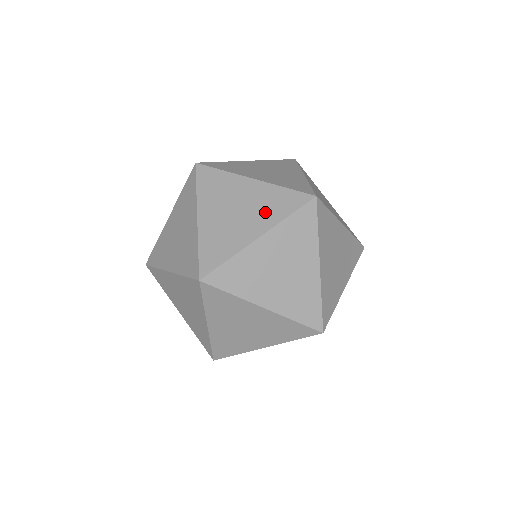
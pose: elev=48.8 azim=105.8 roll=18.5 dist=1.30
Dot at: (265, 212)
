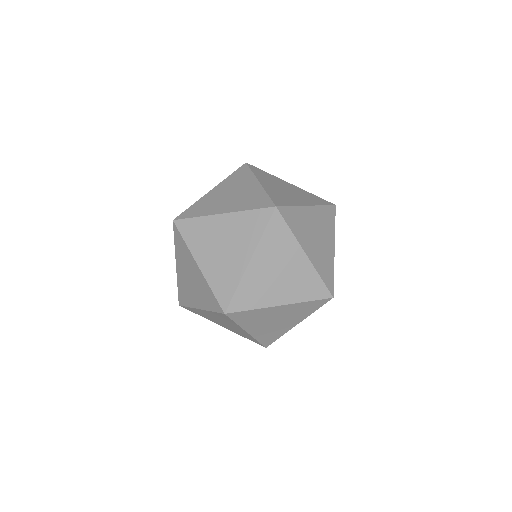
Dot at: (244, 238)
